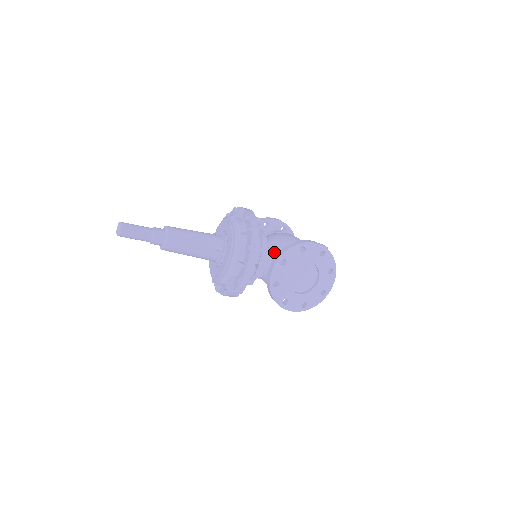
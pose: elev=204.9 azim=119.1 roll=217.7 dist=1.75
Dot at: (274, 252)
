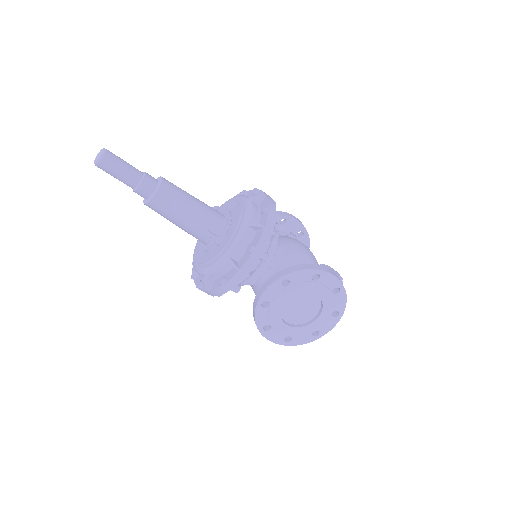
Dot at: (279, 262)
